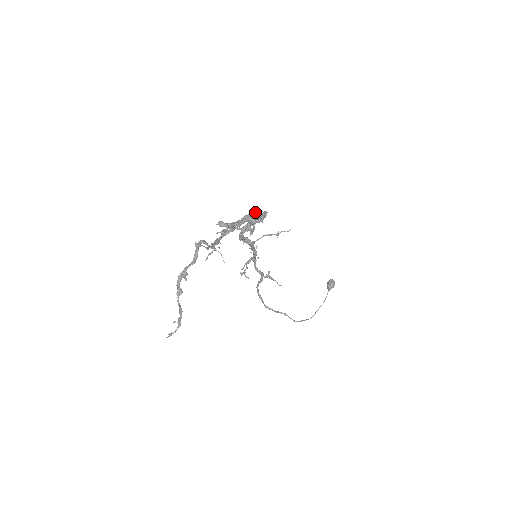
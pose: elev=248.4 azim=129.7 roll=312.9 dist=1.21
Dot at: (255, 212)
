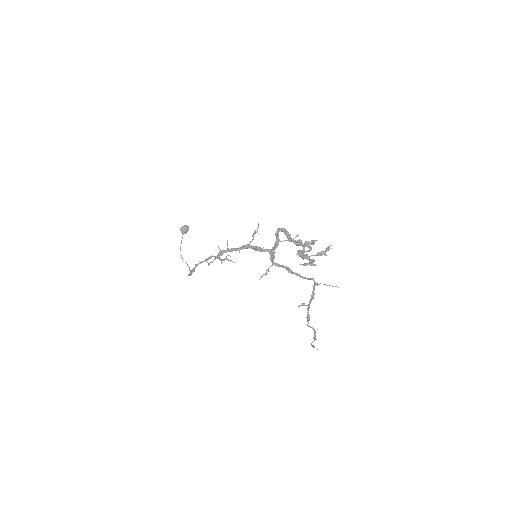
Dot at: occluded
